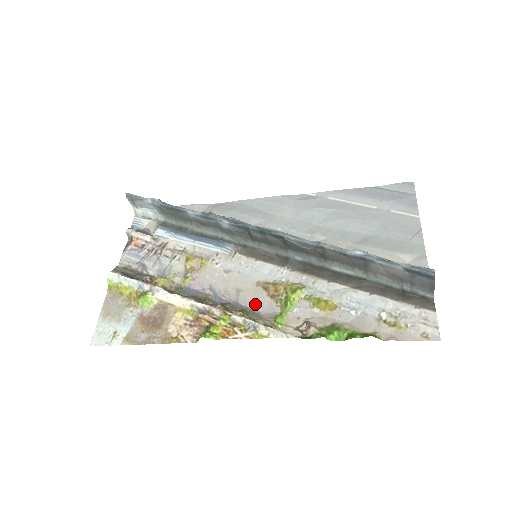
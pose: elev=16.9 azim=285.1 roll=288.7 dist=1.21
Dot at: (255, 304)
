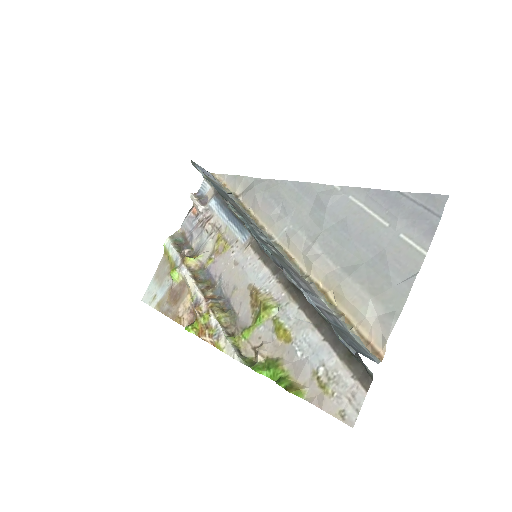
Dot at: (239, 308)
